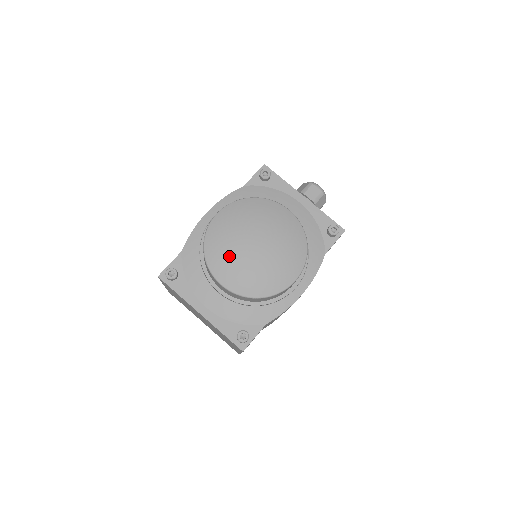
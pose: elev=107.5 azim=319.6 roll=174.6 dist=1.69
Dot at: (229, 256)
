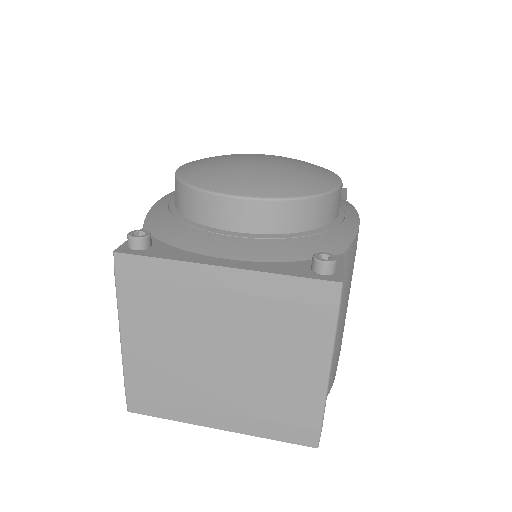
Dot at: (230, 171)
